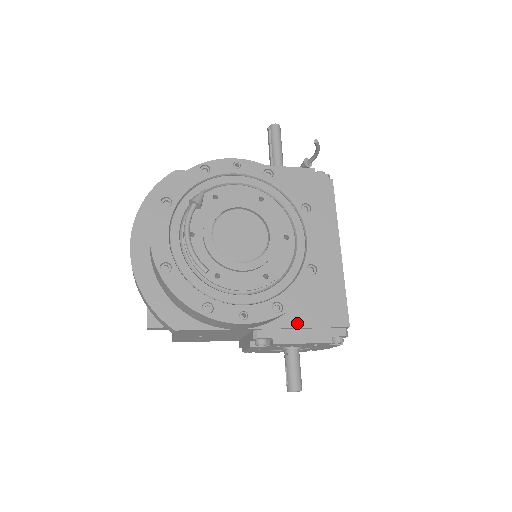
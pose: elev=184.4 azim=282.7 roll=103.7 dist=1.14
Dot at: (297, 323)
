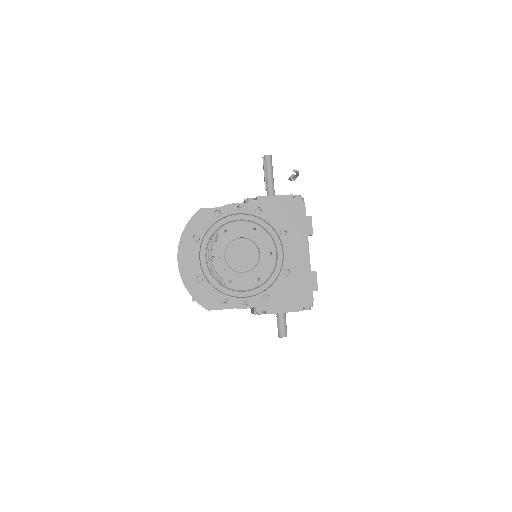
Dot at: (280, 301)
